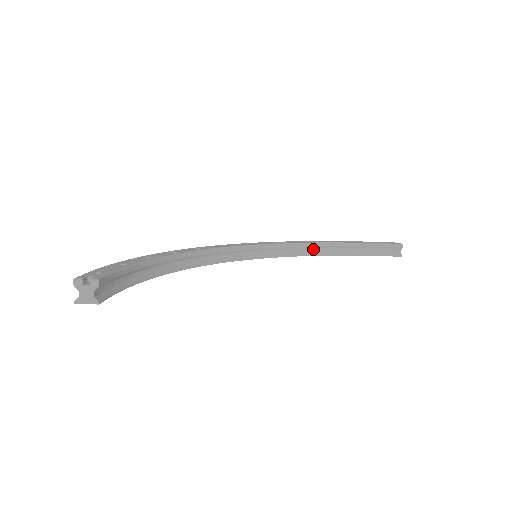
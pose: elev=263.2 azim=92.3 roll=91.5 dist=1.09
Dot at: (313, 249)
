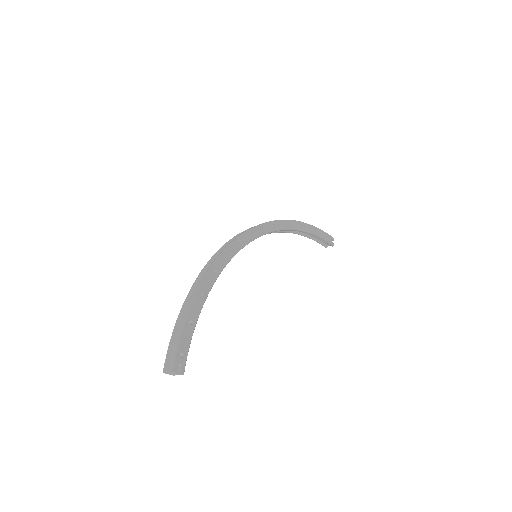
Dot at: occluded
